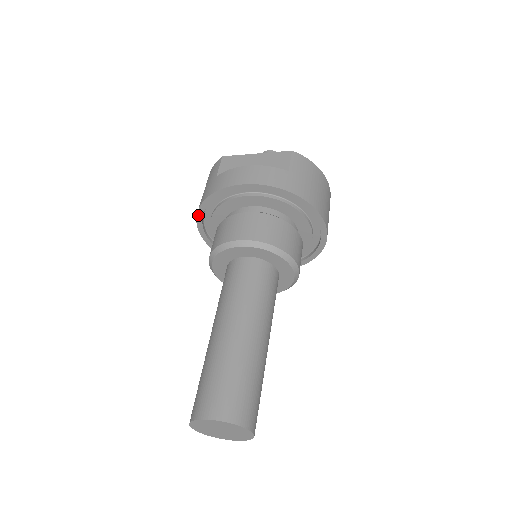
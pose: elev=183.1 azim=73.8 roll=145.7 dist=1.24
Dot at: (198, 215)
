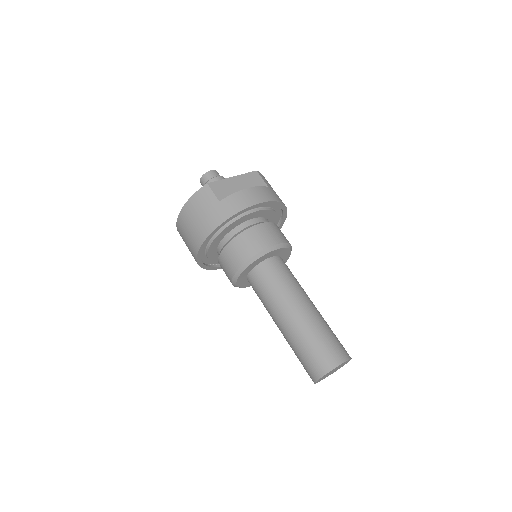
Dot at: (208, 237)
